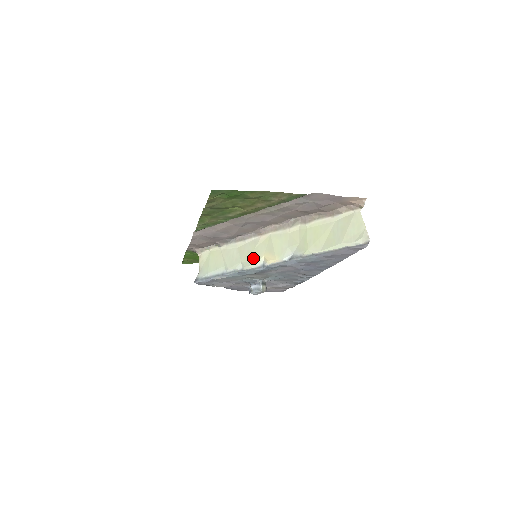
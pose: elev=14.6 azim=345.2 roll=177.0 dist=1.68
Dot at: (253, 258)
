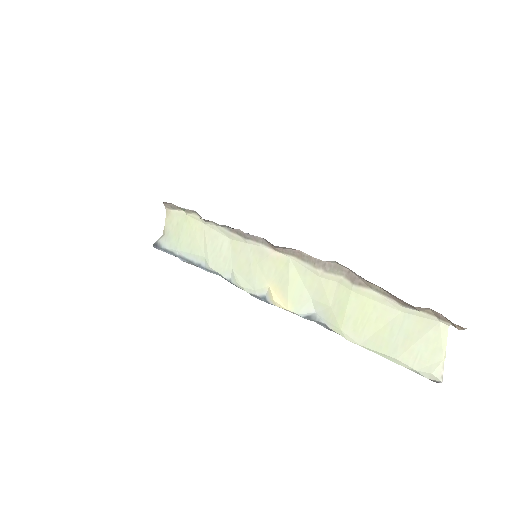
Dot at: (252, 278)
